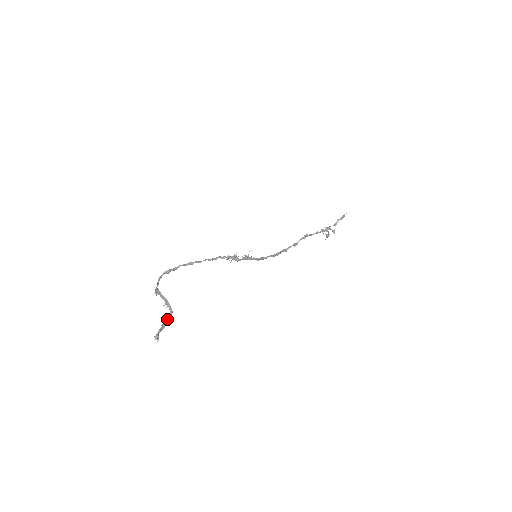
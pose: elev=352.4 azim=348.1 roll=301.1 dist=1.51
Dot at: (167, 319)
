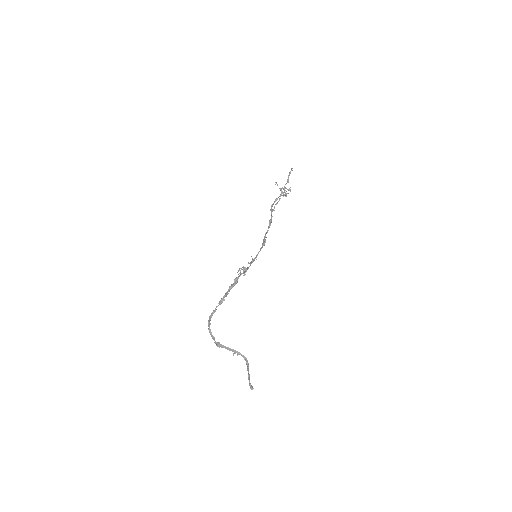
Dot at: (247, 367)
